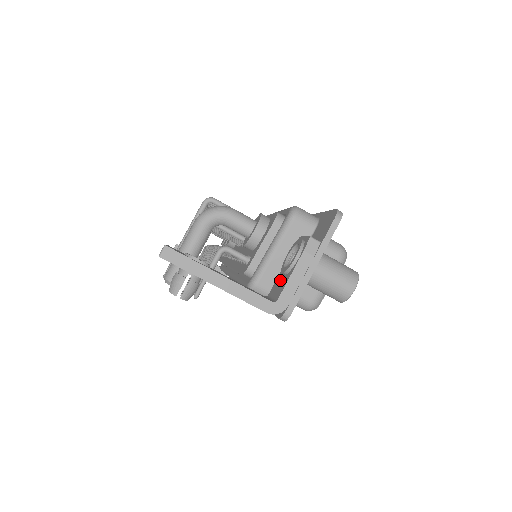
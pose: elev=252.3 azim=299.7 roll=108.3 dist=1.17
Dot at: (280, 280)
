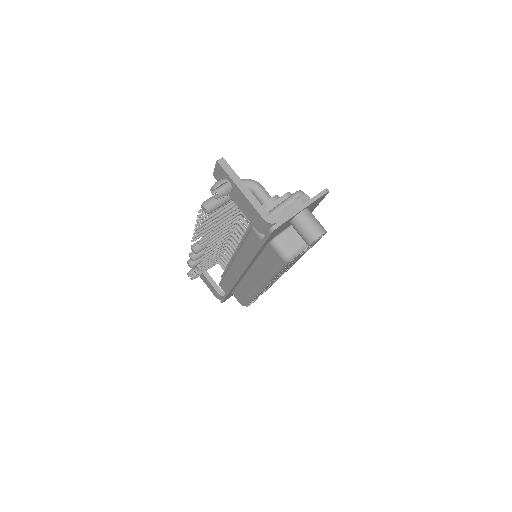
Dot at: occluded
